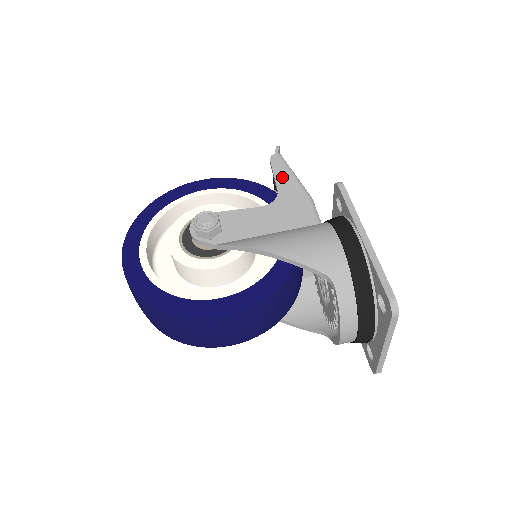
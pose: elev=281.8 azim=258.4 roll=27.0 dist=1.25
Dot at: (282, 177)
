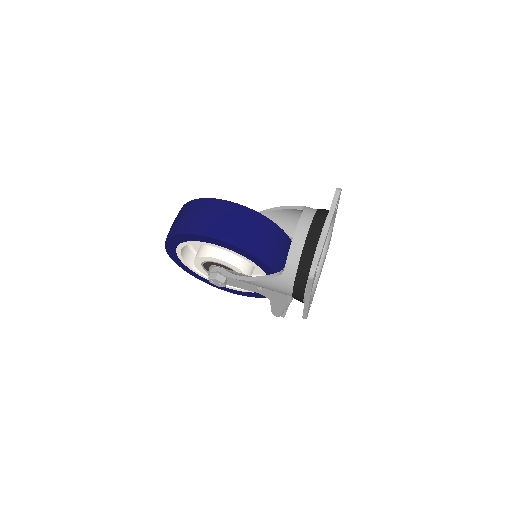
Dot at: occluded
